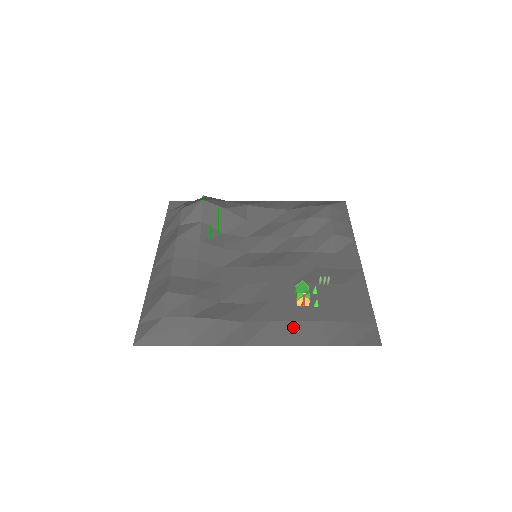
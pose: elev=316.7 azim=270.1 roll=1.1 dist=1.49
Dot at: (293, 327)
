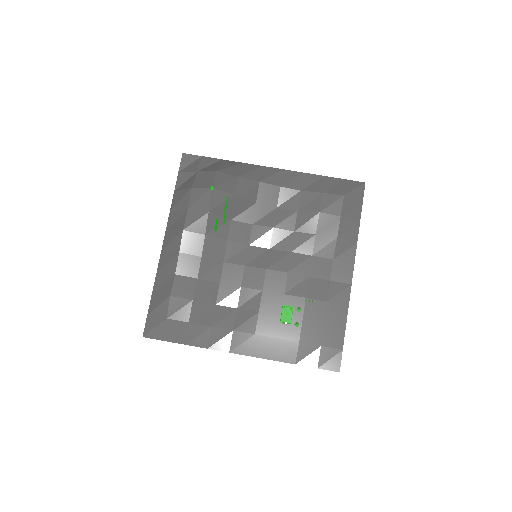
Dot at: (272, 343)
